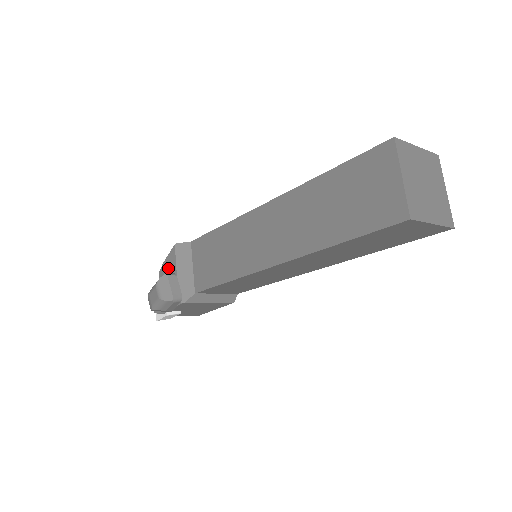
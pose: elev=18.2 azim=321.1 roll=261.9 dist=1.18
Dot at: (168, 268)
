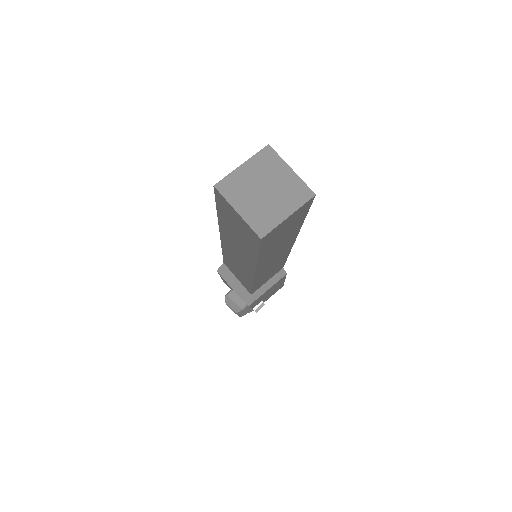
Dot at: occluded
